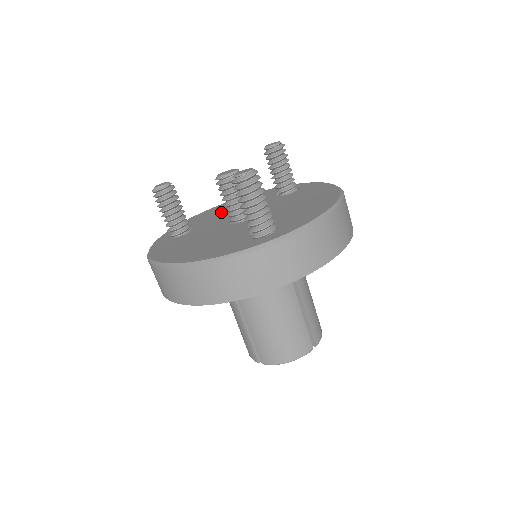
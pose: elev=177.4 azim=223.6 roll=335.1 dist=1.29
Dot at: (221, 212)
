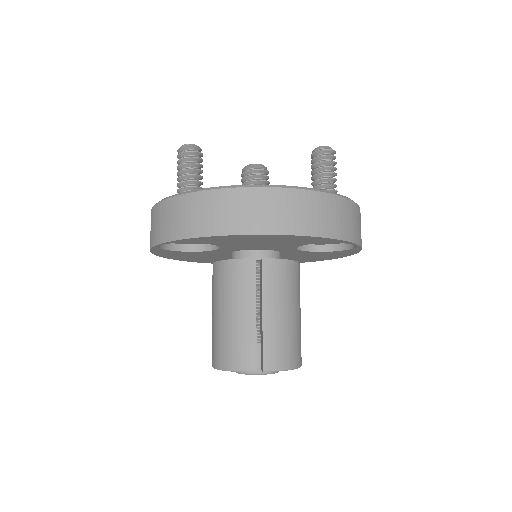
Dot at: occluded
